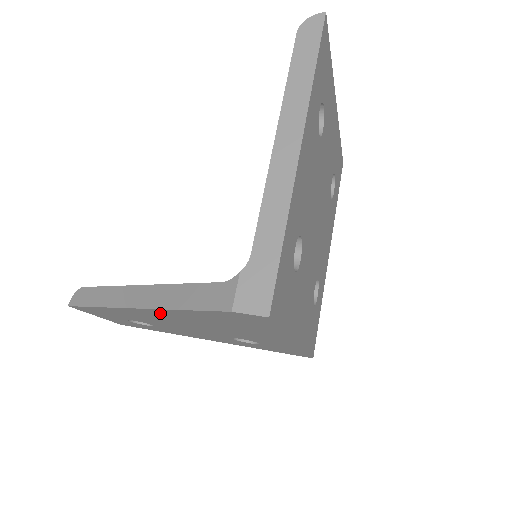
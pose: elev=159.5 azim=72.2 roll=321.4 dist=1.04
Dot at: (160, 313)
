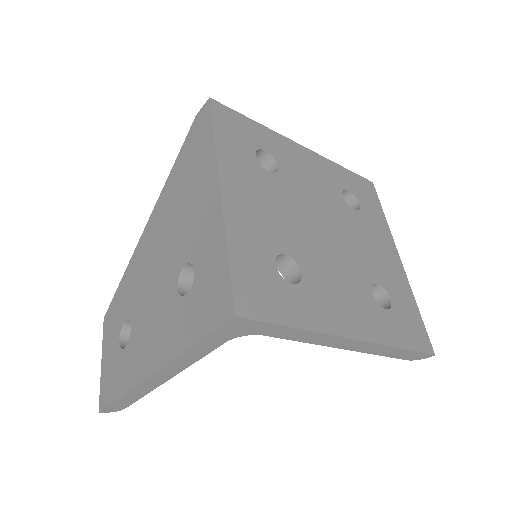
Dot at: (158, 212)
